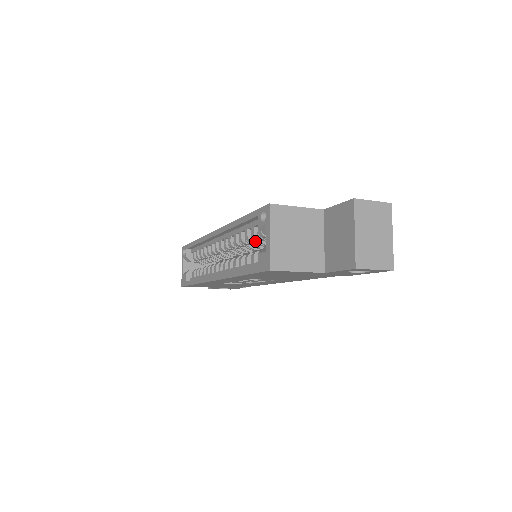
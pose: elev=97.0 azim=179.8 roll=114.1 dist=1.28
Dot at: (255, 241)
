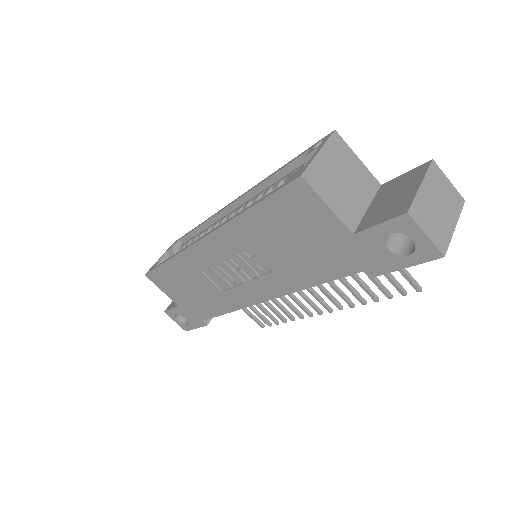
Dot at: occluded
